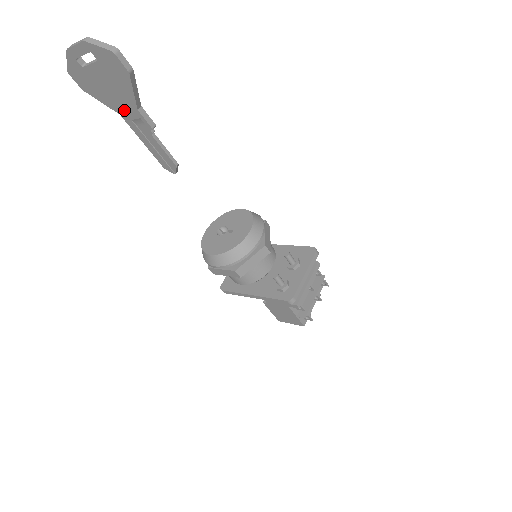
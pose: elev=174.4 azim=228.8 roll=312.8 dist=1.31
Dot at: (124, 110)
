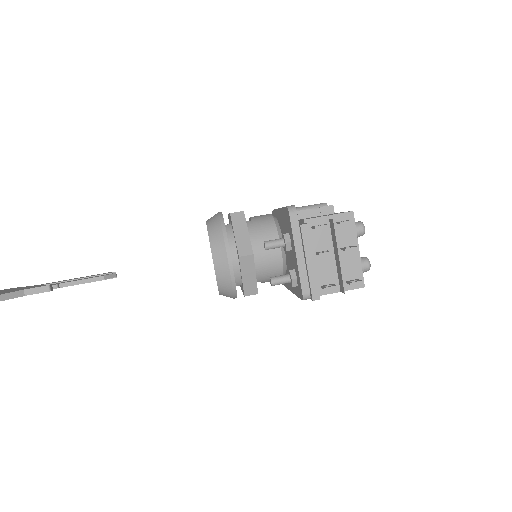
Dot at: occluded
